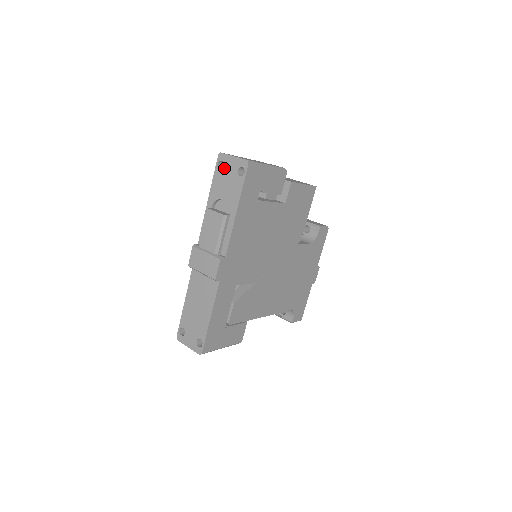
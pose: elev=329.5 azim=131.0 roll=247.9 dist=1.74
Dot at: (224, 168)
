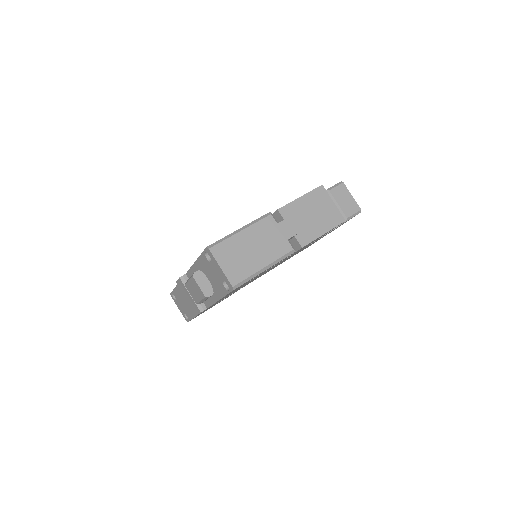
Dot at: (211, 263)
